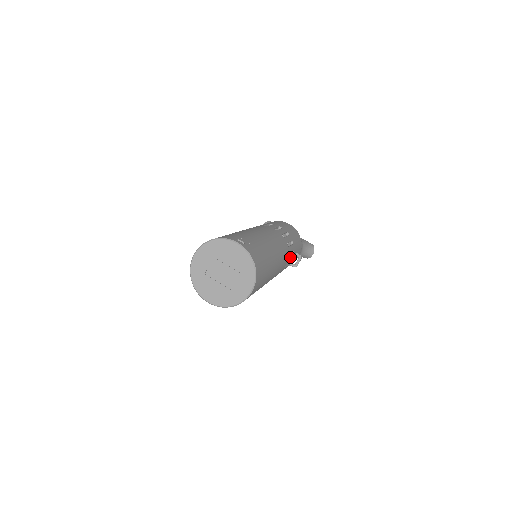
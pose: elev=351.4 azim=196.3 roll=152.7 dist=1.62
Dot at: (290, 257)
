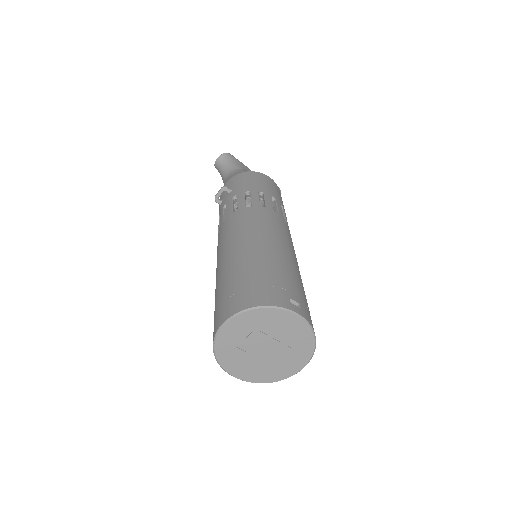
Dot at: occluded
